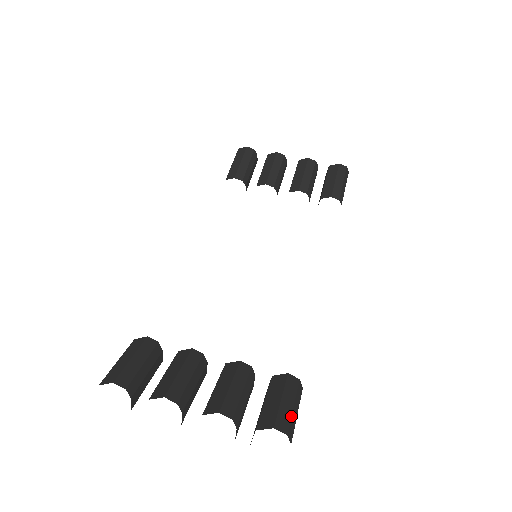
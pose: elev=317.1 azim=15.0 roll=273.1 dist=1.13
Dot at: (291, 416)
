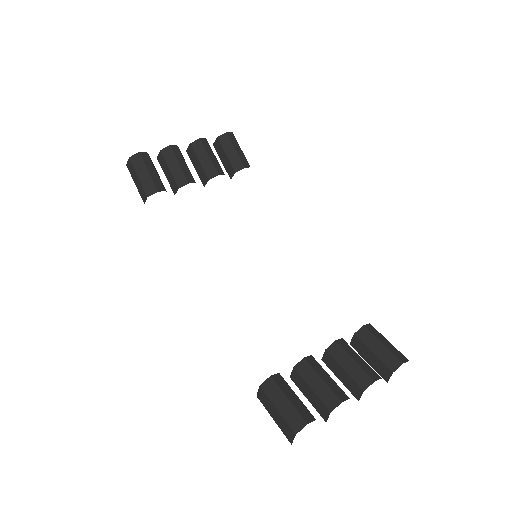
Dot at: (396, 349)
